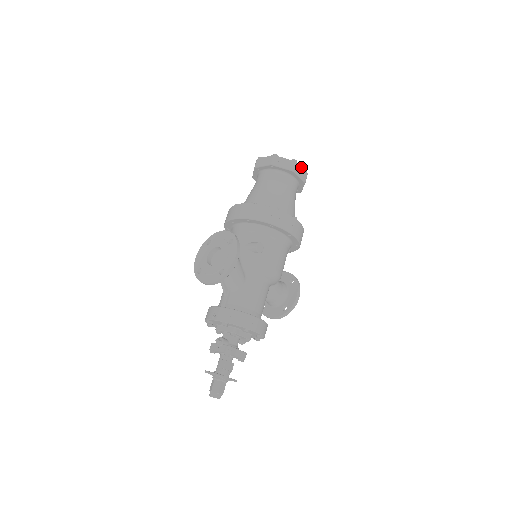
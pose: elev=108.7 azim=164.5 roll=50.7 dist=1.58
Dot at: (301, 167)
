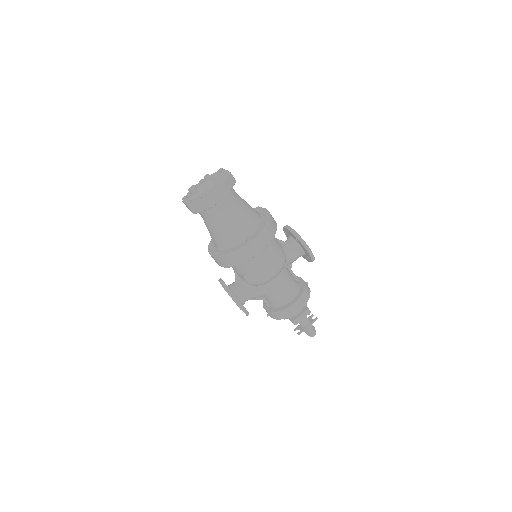
Dot at: (212, 193)
